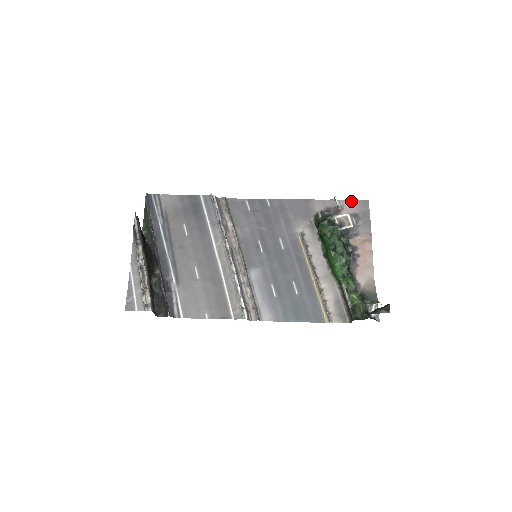
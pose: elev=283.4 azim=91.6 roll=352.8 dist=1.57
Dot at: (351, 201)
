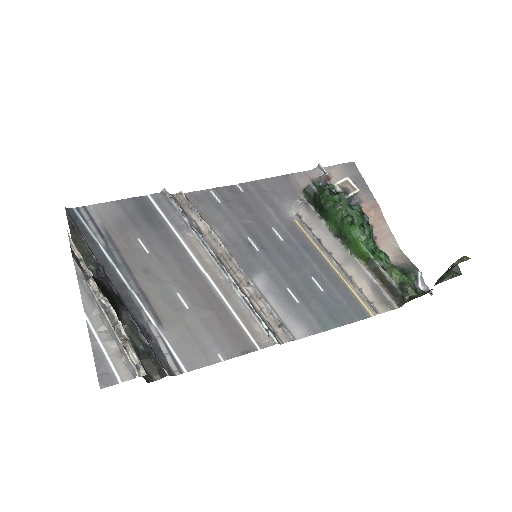
Dot at: (336, 166)
